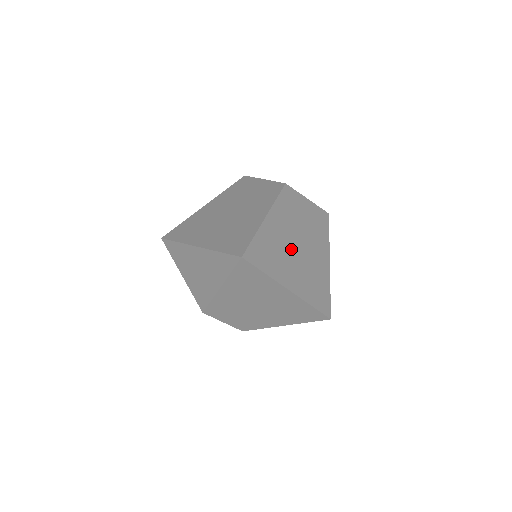
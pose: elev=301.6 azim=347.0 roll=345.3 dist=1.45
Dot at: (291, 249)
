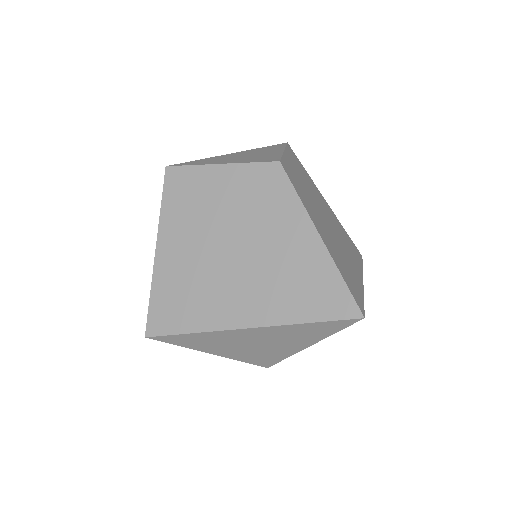
Dot at: (333, 236)
